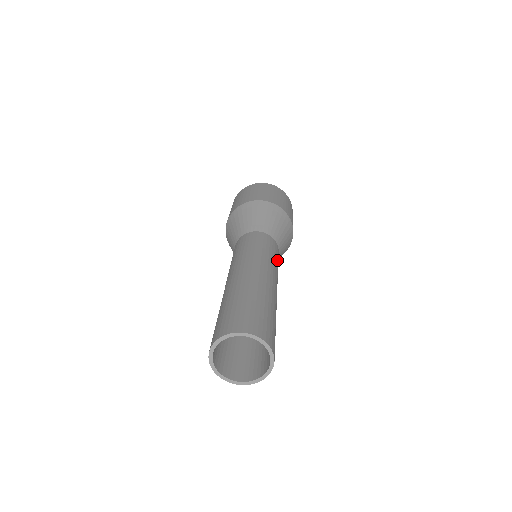
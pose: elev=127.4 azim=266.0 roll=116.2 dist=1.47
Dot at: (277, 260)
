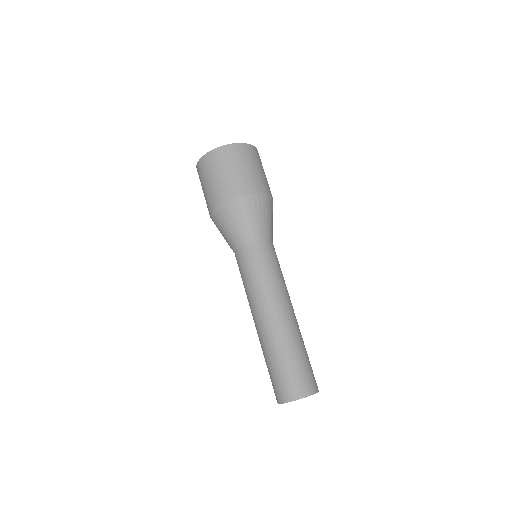
Dot at: (279, 266)
